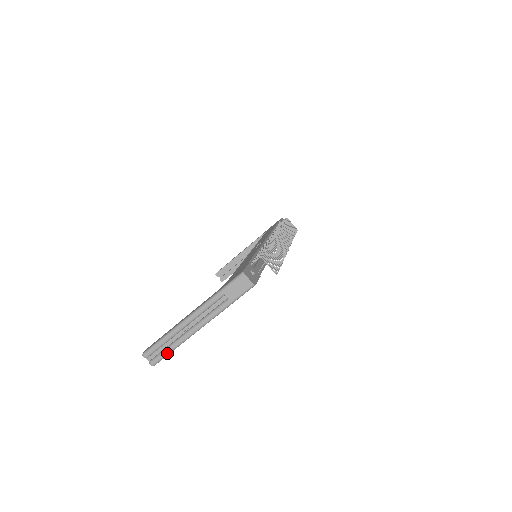
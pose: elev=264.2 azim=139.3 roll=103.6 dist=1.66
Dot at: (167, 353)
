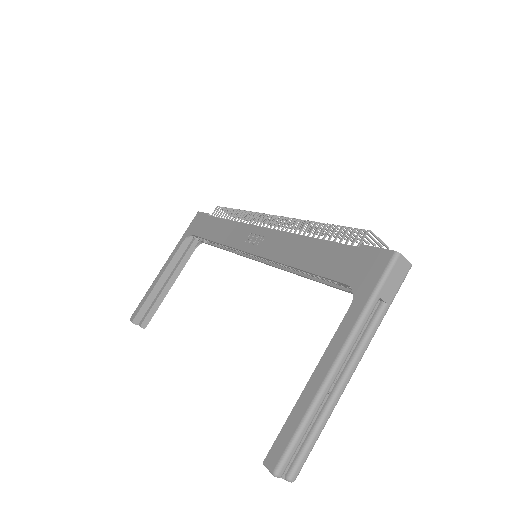
Dot at: (314, 443)
